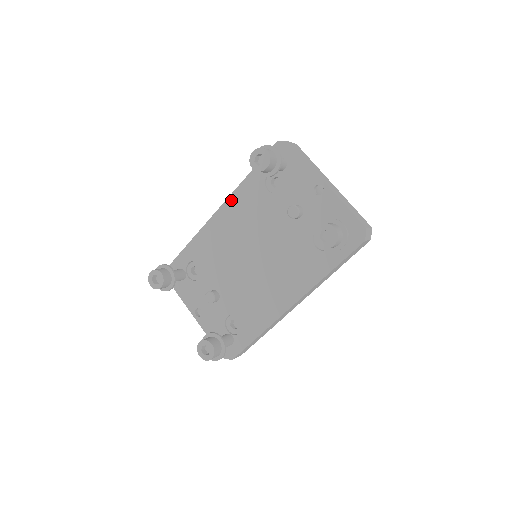
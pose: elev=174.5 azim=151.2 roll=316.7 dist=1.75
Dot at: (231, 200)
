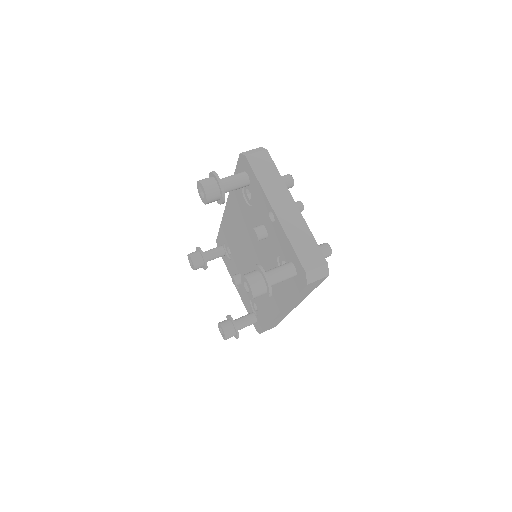
Dot at: (230, 200)
